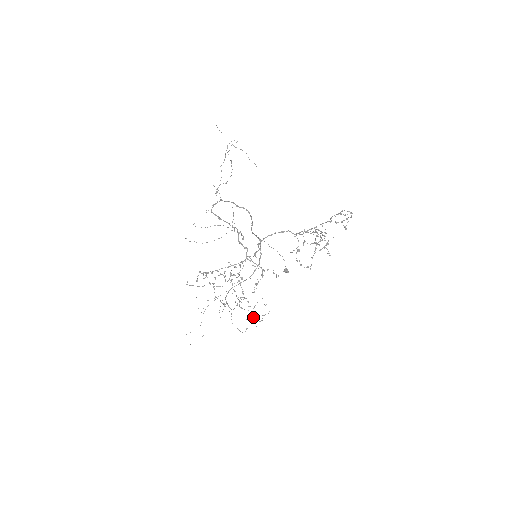
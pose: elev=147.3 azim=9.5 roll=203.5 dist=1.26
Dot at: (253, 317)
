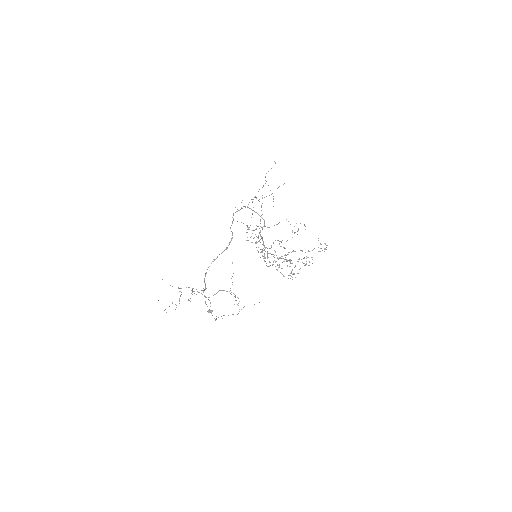
Dot at: occluded
